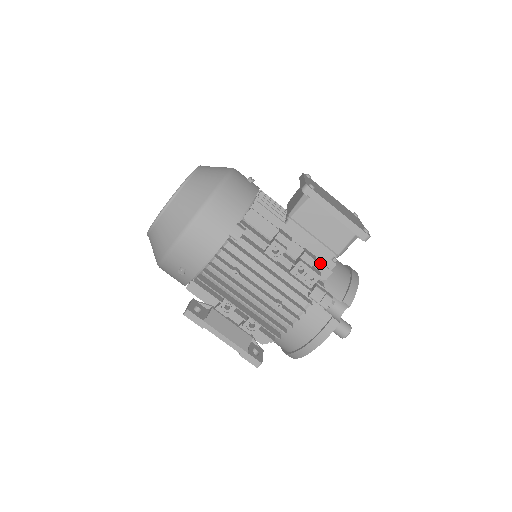
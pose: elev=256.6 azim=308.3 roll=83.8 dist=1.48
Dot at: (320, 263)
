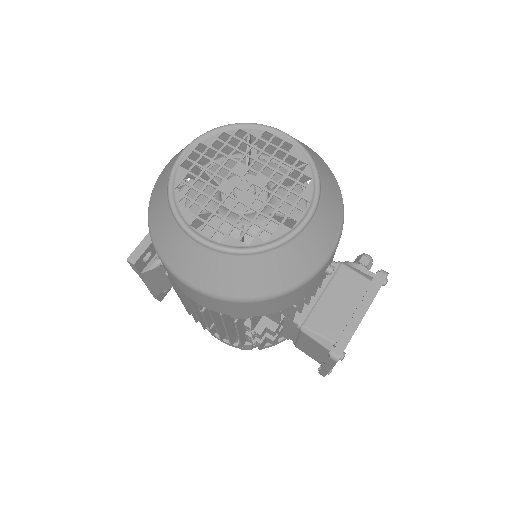
Dot at: (277, 339)
